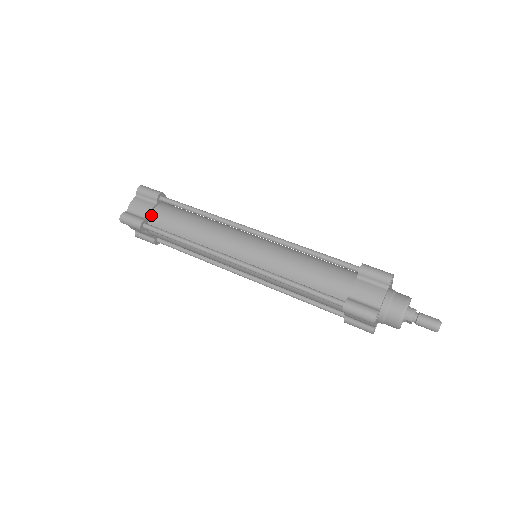
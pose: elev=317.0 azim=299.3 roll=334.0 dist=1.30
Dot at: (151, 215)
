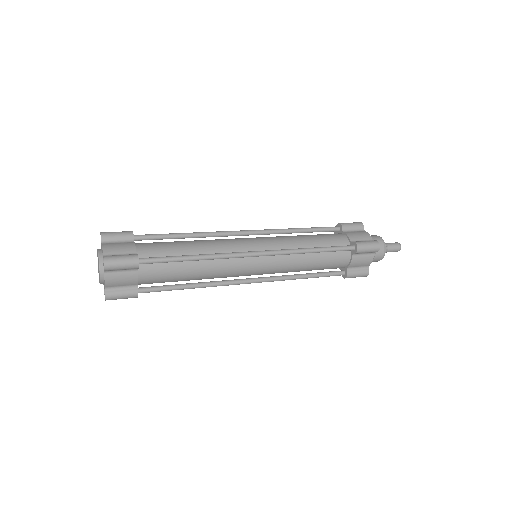
Dot at: (138, 251)
